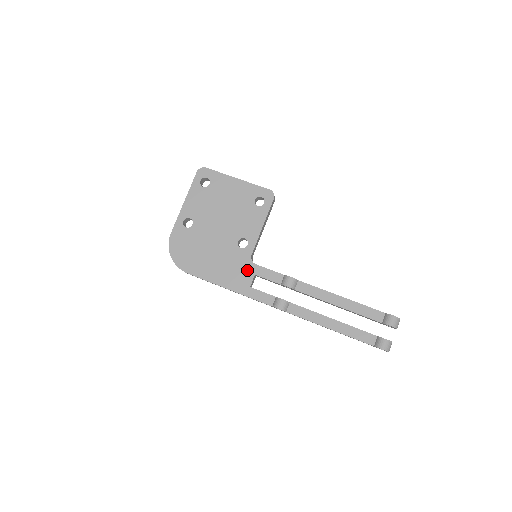
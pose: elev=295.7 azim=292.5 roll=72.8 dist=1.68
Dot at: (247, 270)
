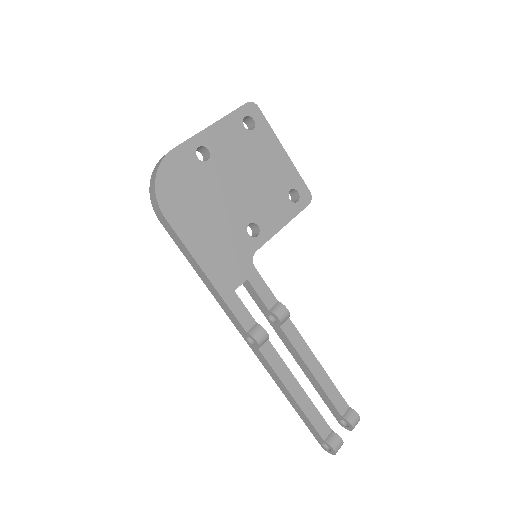
Dot at: (242, 267)
